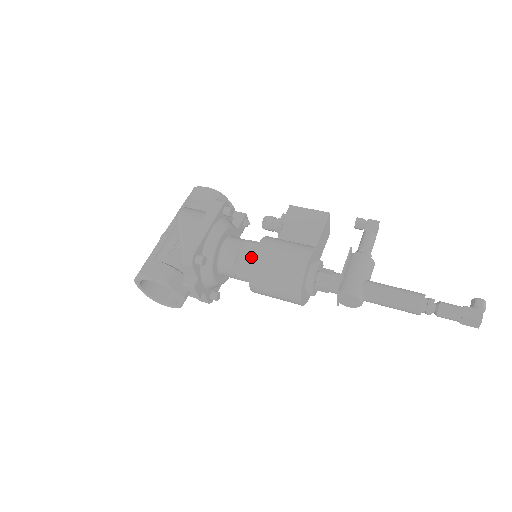
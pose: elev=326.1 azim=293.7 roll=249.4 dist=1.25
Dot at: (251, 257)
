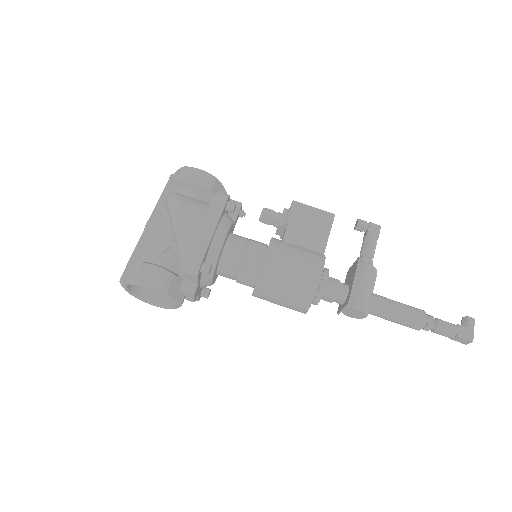
Dot at: (258, 264)
